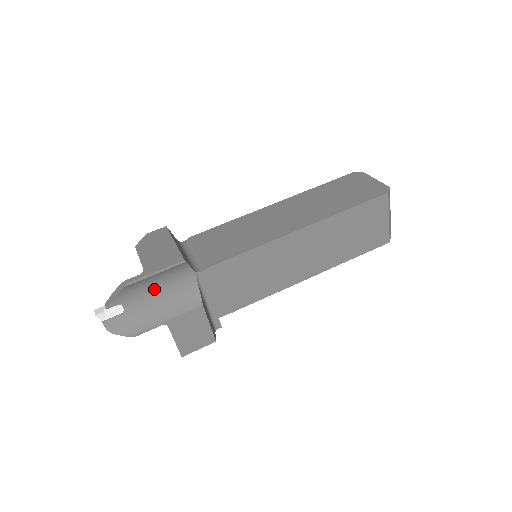
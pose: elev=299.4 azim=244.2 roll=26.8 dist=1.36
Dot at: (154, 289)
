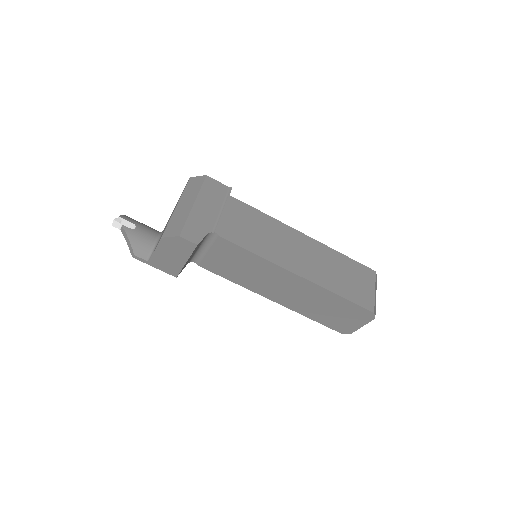
Dot at: occluded
